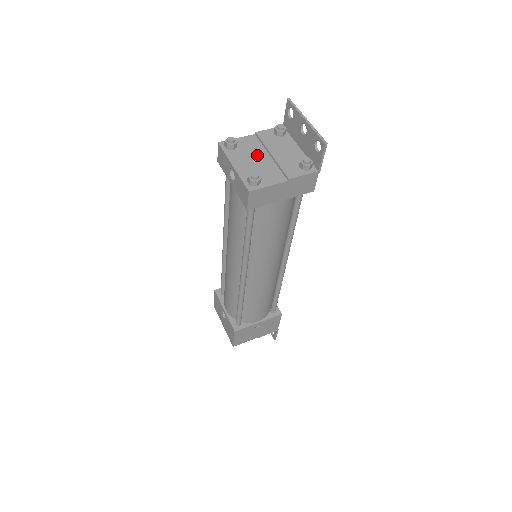
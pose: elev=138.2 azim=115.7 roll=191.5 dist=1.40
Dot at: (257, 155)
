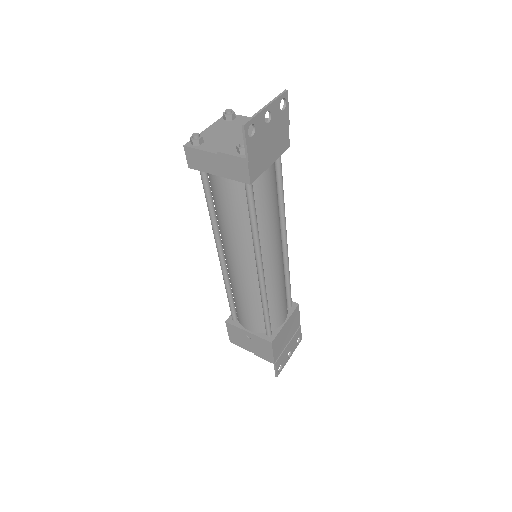
Dot at: (233, 130)
